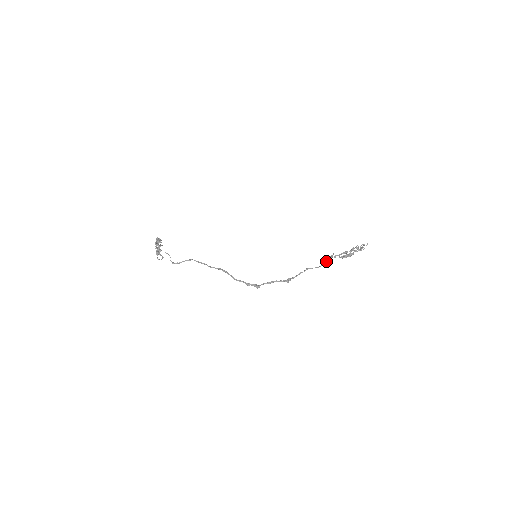
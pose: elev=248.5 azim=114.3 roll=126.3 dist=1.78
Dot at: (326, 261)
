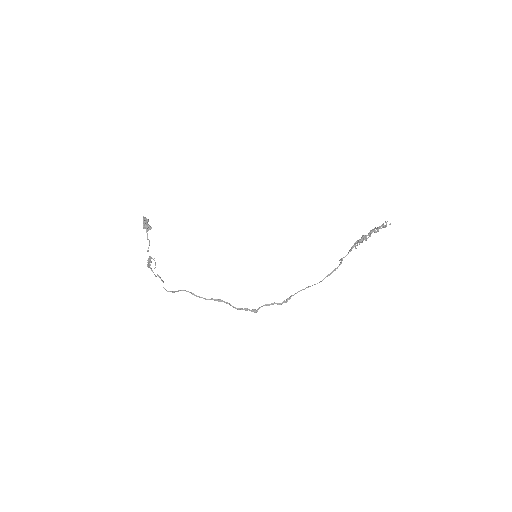
Dot at: (332, 272)
